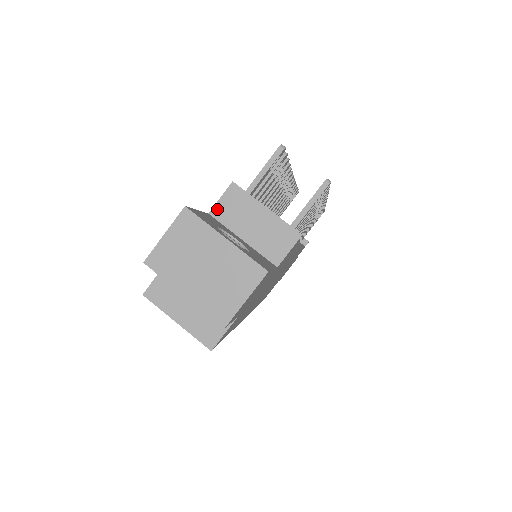
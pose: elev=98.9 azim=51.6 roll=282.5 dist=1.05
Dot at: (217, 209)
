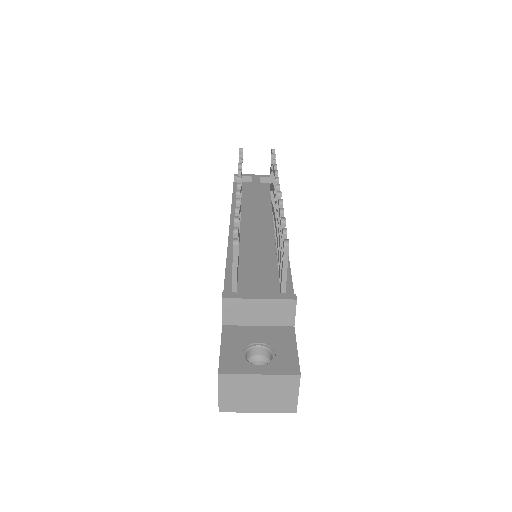
Dot at: (226, 319)
